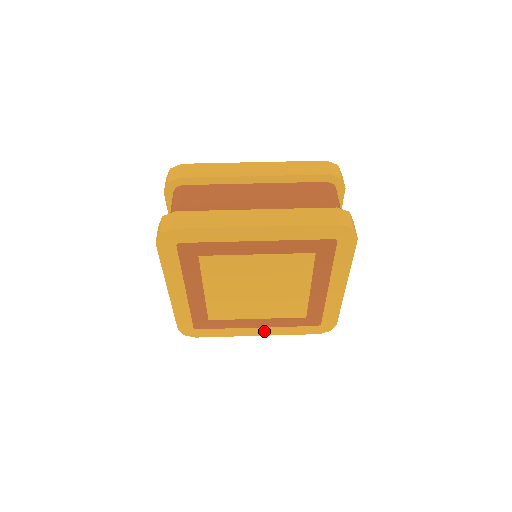
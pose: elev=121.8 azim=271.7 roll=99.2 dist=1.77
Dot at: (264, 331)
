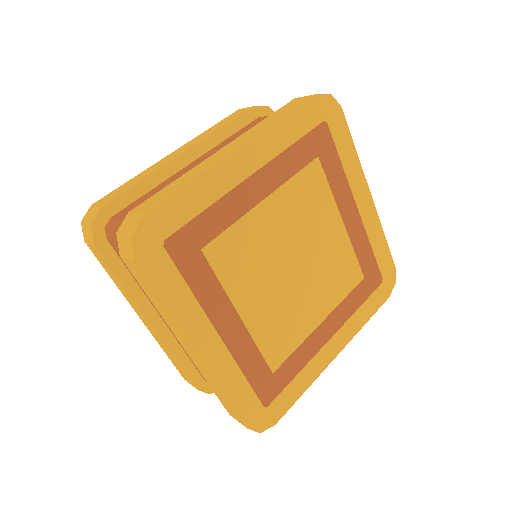
Dot at: (339, 340)
